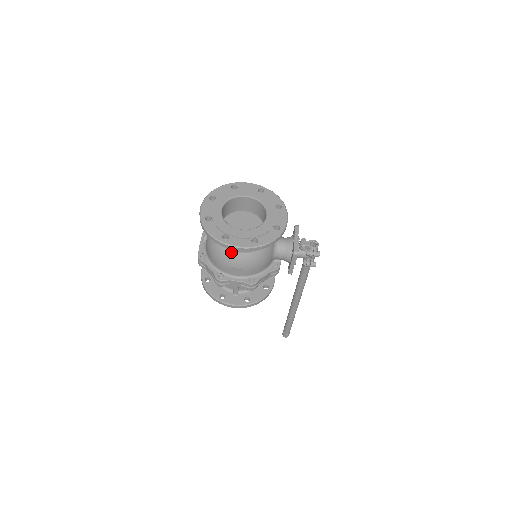
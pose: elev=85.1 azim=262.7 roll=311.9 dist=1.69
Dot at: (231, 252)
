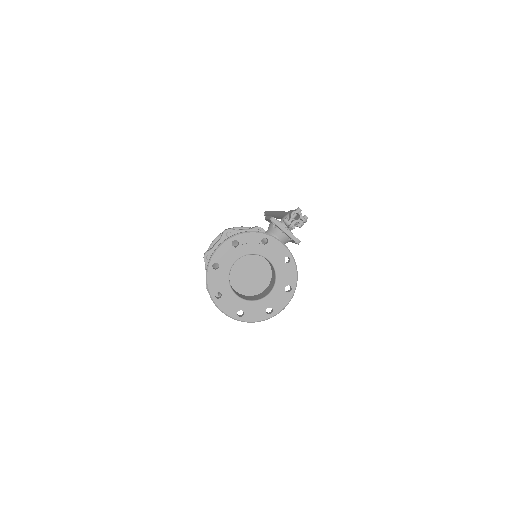
Dot at: occluded
